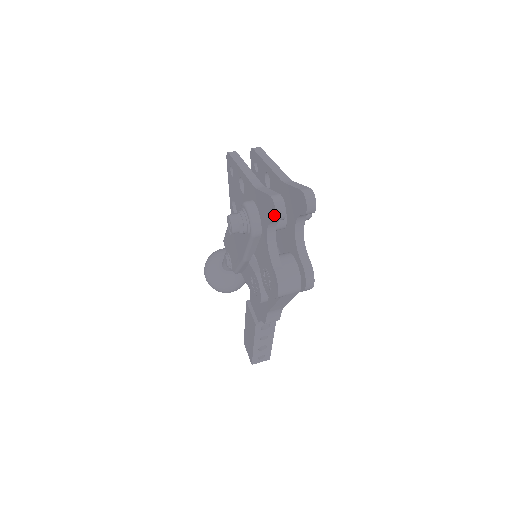
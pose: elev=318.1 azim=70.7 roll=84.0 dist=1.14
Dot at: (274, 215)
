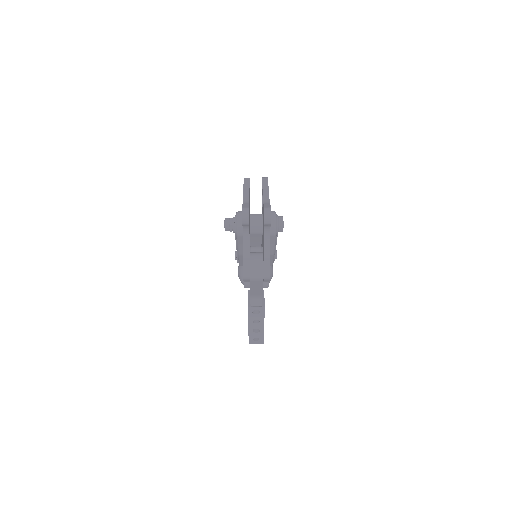
Dot at: (242, 220)
